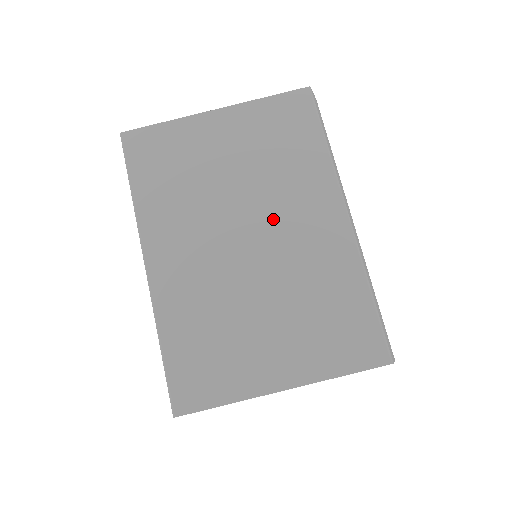
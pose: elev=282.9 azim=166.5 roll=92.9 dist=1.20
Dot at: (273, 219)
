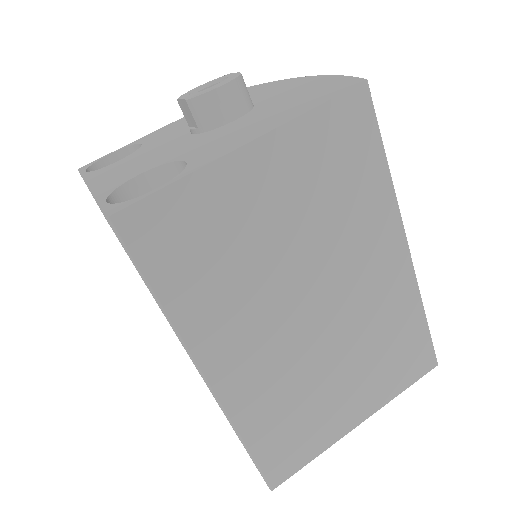
Dot at: (339, 277)
